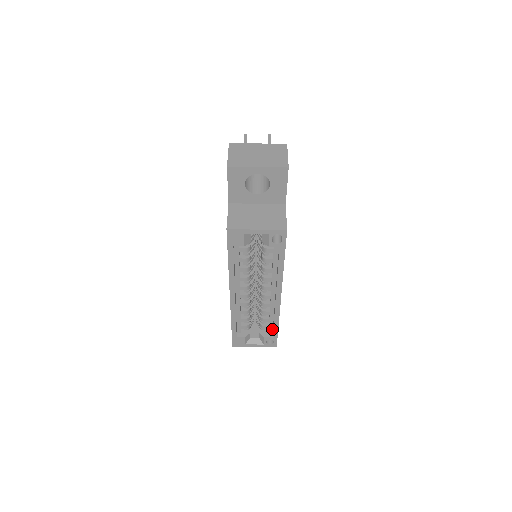
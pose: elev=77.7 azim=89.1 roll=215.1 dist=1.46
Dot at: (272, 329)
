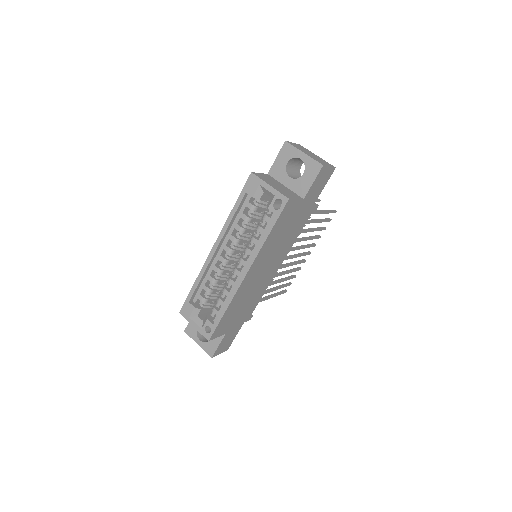
Dot at: occluded
